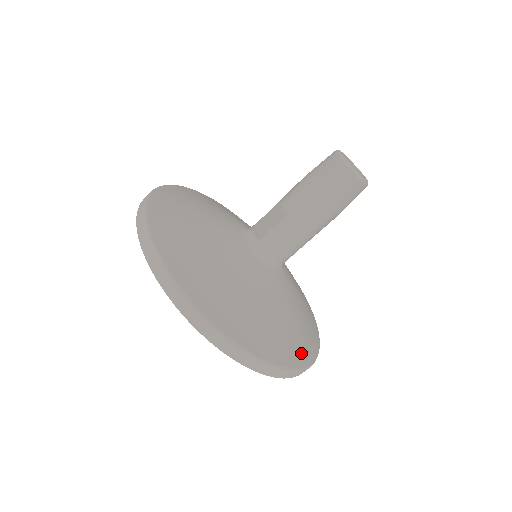
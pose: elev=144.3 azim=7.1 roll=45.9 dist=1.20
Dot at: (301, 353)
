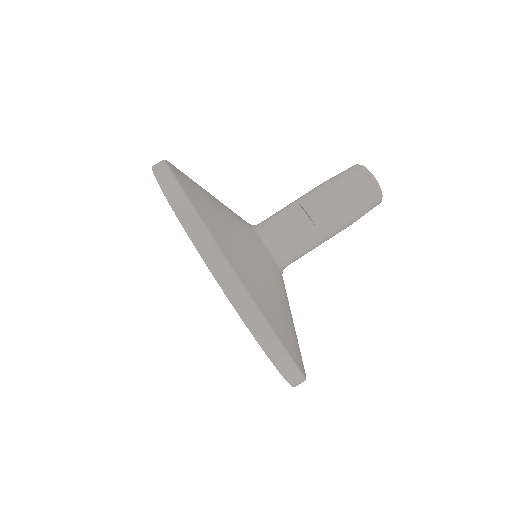
Dot at: occluded
